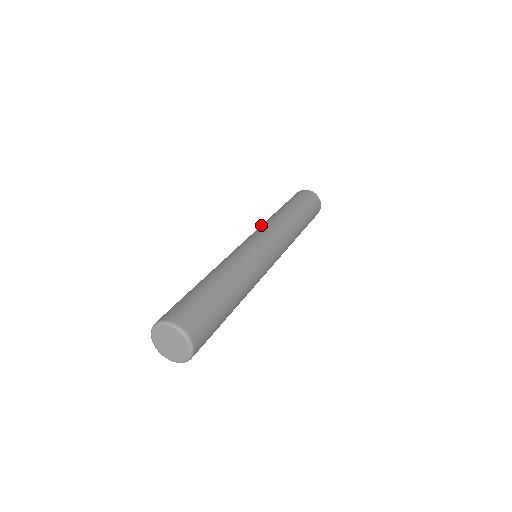
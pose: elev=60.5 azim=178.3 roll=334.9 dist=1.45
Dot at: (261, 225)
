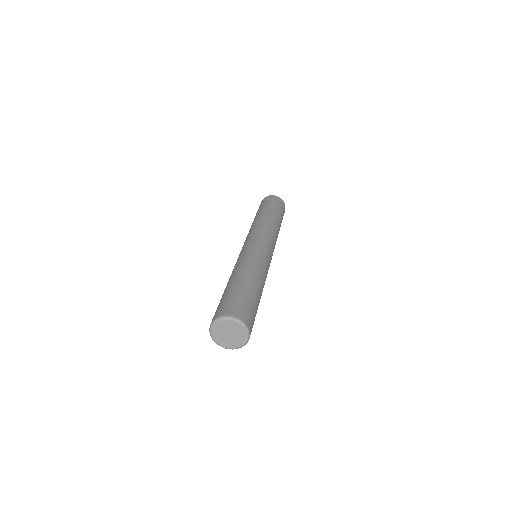
Dot at: (263, 227)
